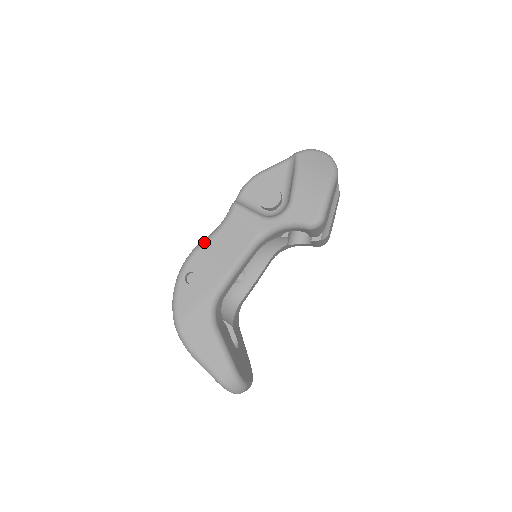
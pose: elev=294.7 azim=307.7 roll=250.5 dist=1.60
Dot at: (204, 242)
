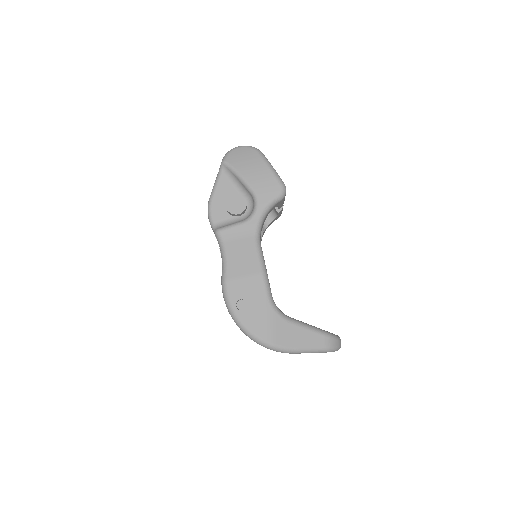
Dot at: (225, 274)
